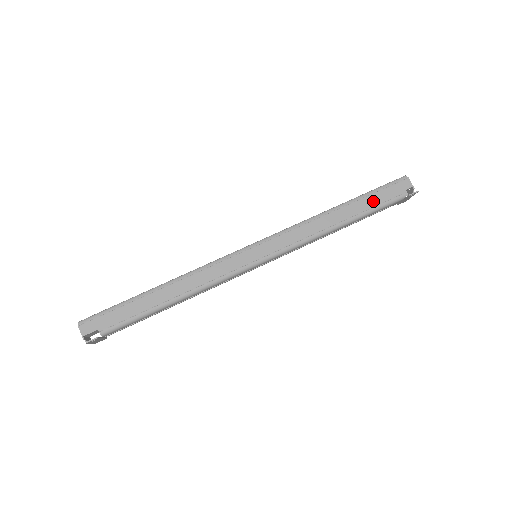
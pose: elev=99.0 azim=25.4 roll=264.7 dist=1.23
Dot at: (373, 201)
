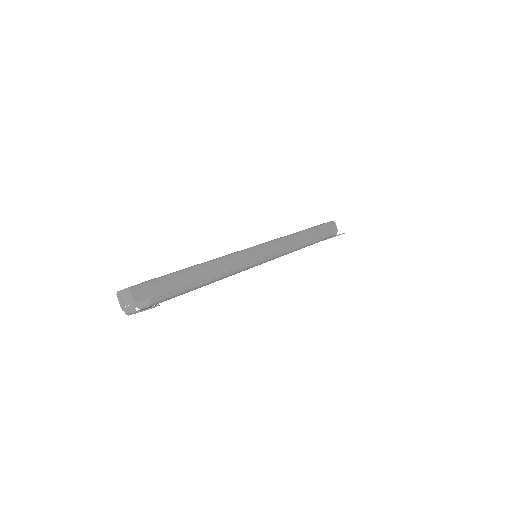
Dot at: (321, 233)
